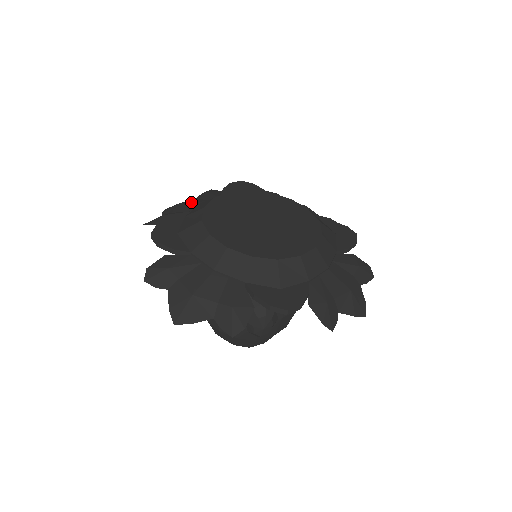
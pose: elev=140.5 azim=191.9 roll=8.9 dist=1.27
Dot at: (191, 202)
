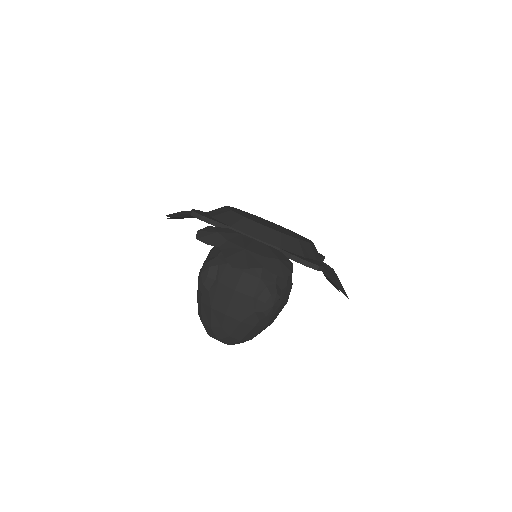
Dot at: occluded
